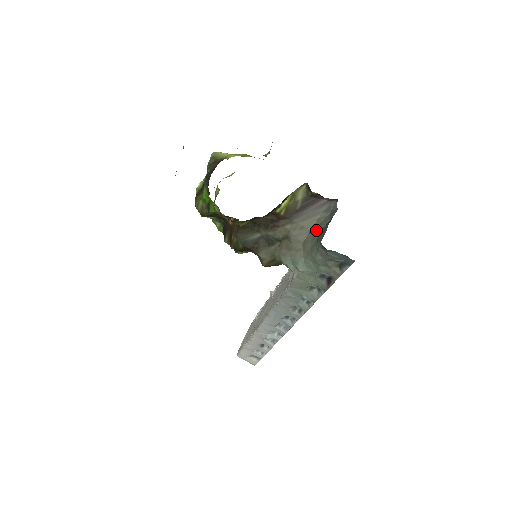
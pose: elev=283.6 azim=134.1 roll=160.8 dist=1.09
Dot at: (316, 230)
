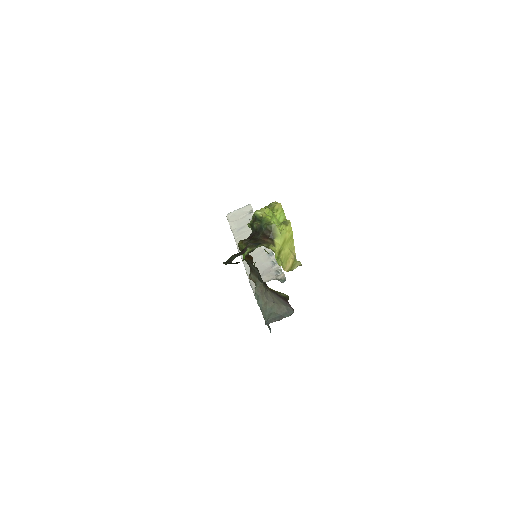
Dot at: (276, 307)
